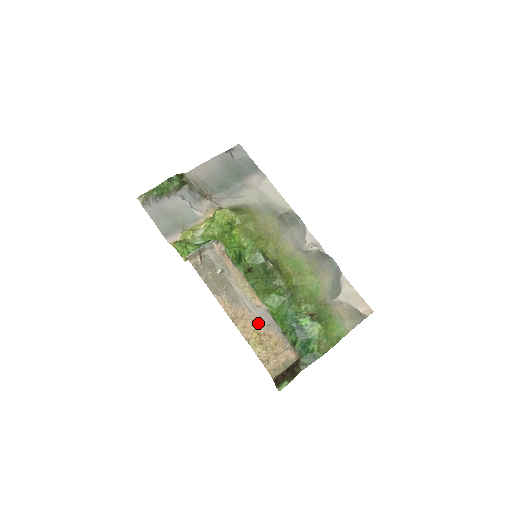
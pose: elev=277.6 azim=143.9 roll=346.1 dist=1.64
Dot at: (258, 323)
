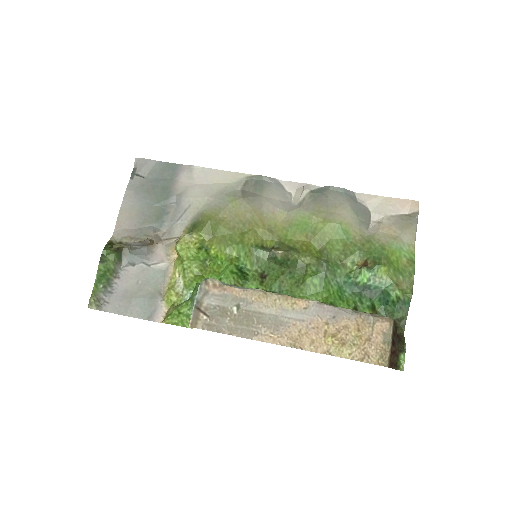
Dot at: (321, 325)
